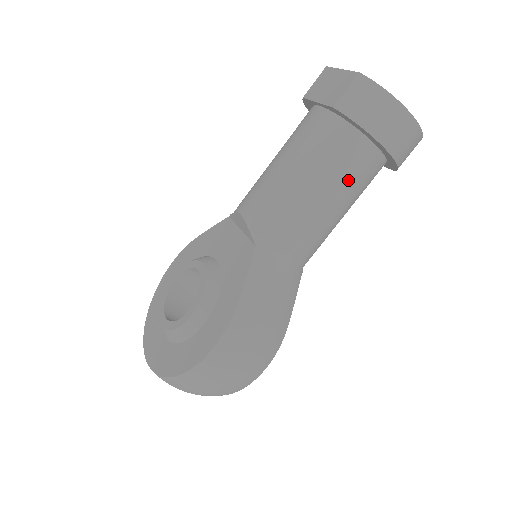
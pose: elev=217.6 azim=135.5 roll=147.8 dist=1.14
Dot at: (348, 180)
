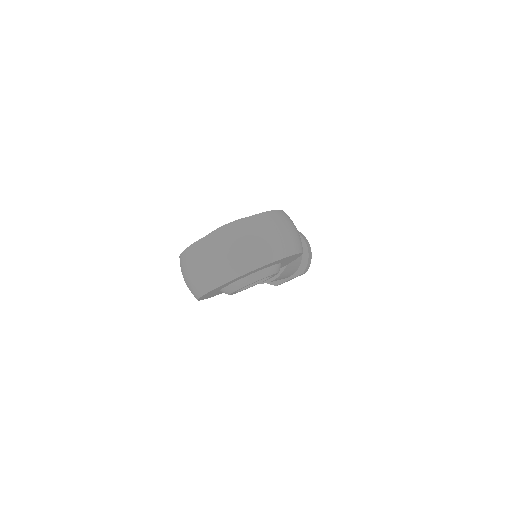
Dot at: occluded
